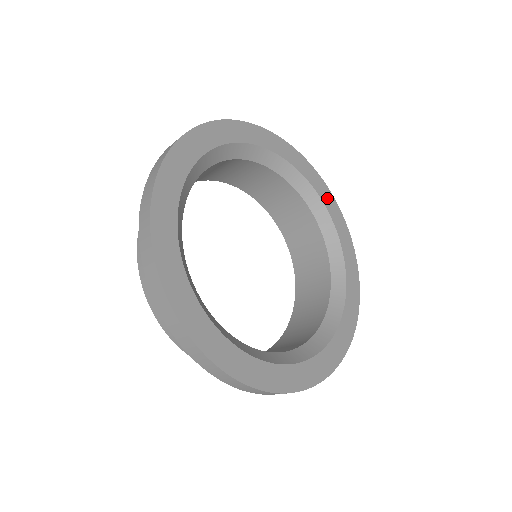
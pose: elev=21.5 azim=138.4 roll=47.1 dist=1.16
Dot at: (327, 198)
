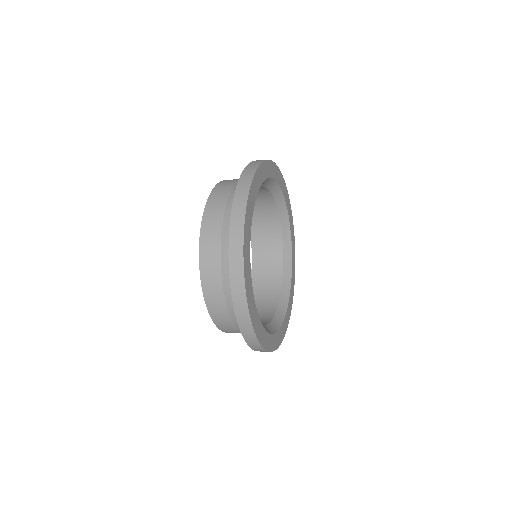
Dot at: (290, 214)
